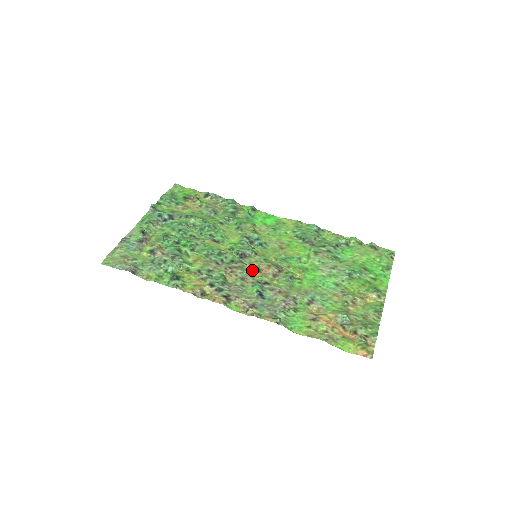
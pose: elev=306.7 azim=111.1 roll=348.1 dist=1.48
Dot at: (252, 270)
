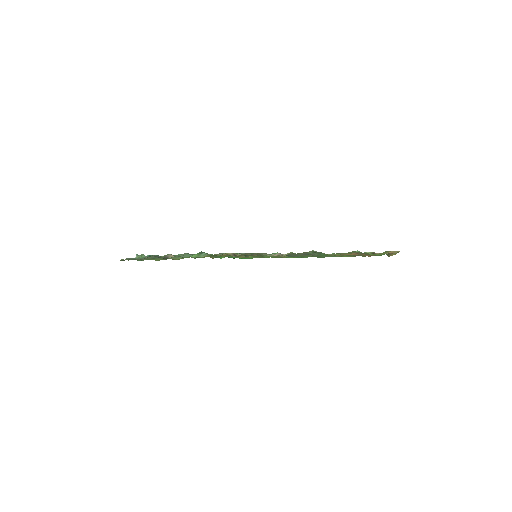
Dot at: occluded
